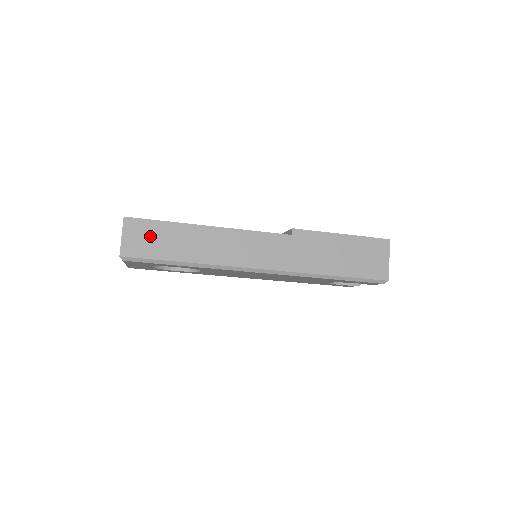
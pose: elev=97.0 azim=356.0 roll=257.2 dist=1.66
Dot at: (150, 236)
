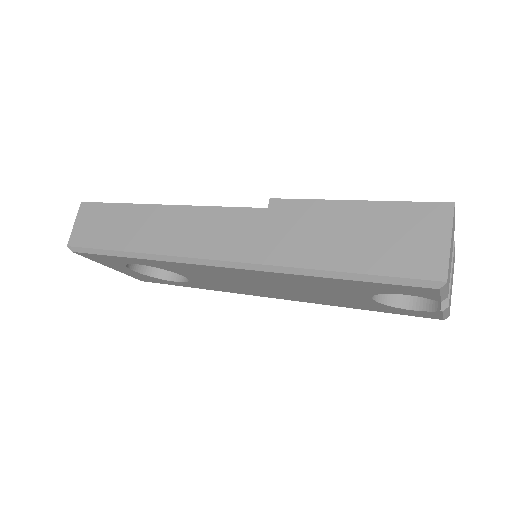
Dot at: (99, 222)
